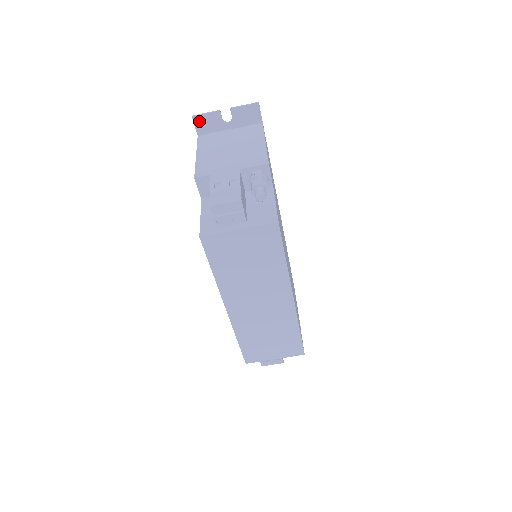
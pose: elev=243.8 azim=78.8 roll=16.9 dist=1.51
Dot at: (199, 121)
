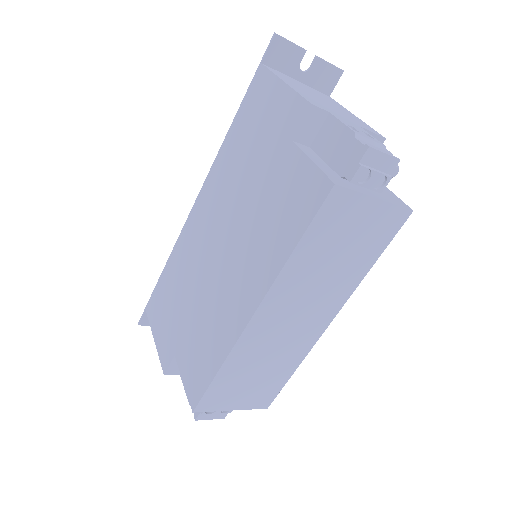
Dot at: (277, 45)
